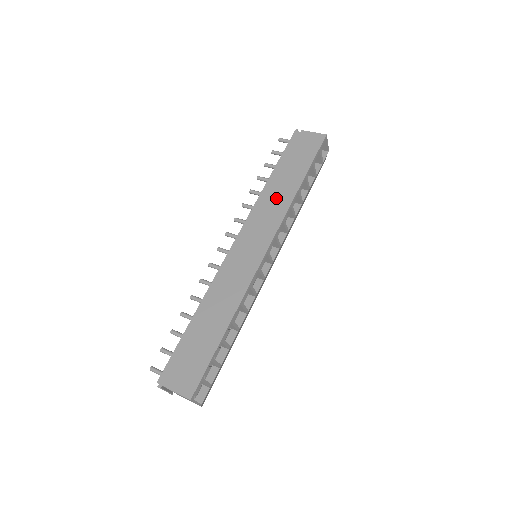
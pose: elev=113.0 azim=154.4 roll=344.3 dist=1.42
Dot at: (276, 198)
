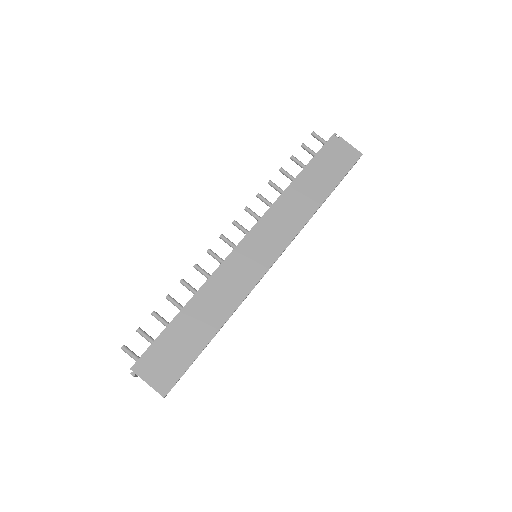
Dot at: (297, 206)
